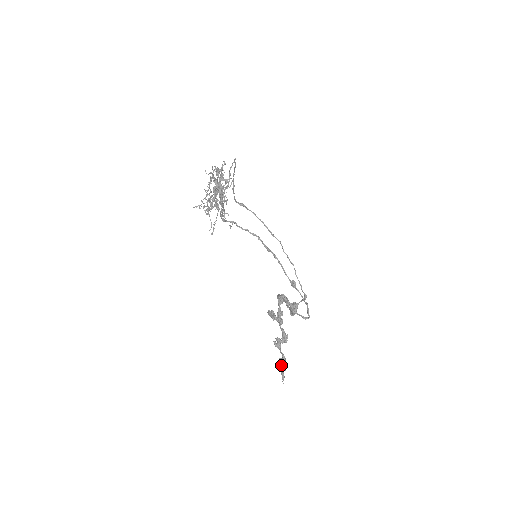
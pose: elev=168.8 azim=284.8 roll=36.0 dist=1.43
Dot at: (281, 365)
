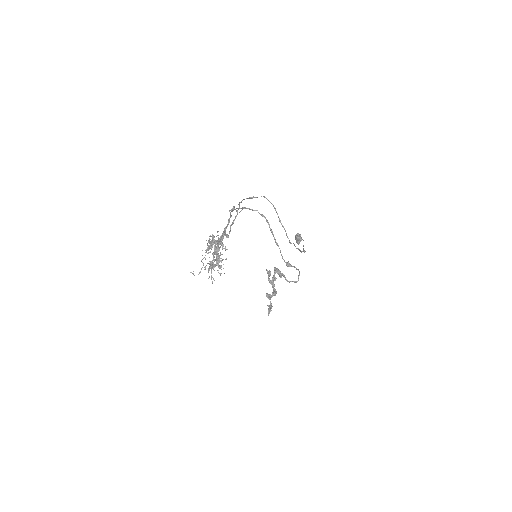
Dot at: (269, 308)
